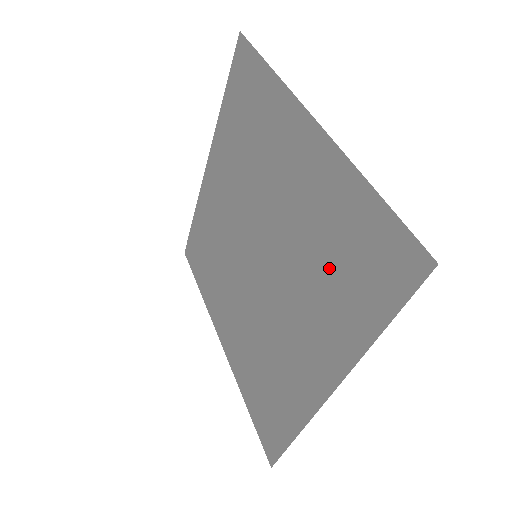
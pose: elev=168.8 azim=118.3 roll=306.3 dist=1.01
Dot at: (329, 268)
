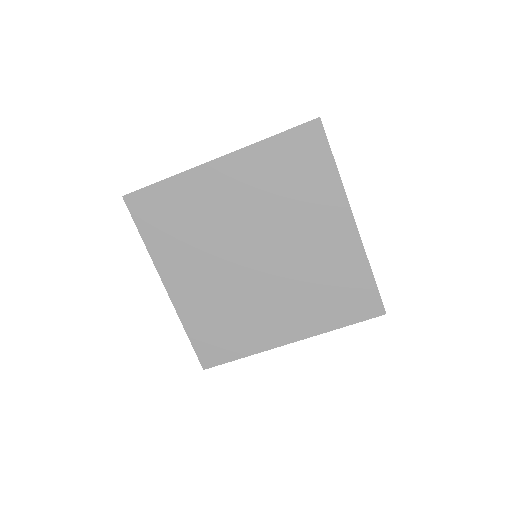
Dot at: (325, 291)
